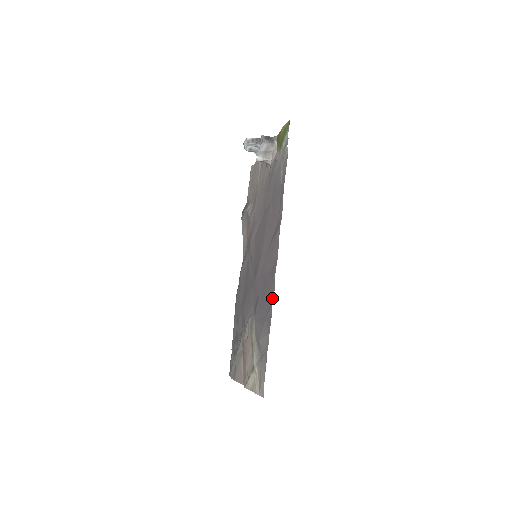
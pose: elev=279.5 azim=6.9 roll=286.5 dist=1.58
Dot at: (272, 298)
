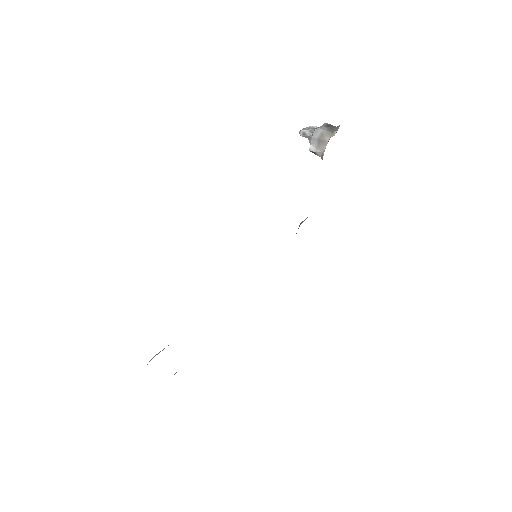
Dot at: occluded
